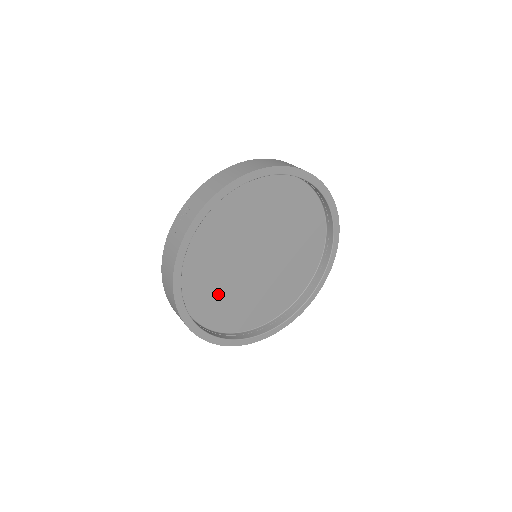
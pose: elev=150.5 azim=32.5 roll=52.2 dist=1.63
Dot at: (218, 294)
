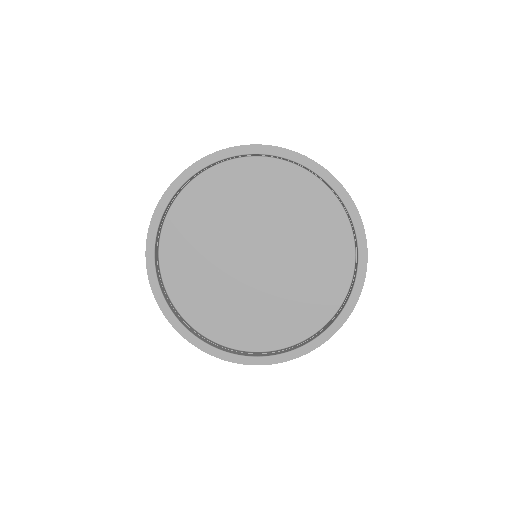
Dot at: (234, 311)
